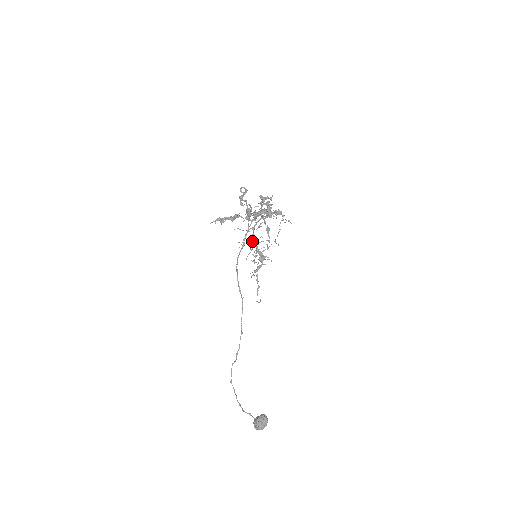
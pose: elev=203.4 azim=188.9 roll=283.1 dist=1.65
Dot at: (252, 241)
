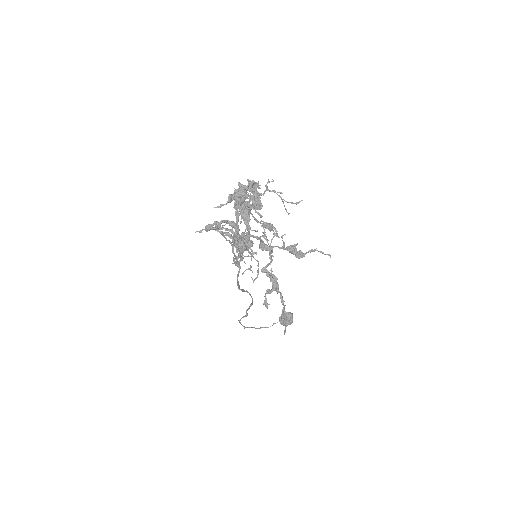
Dot at: occluded
